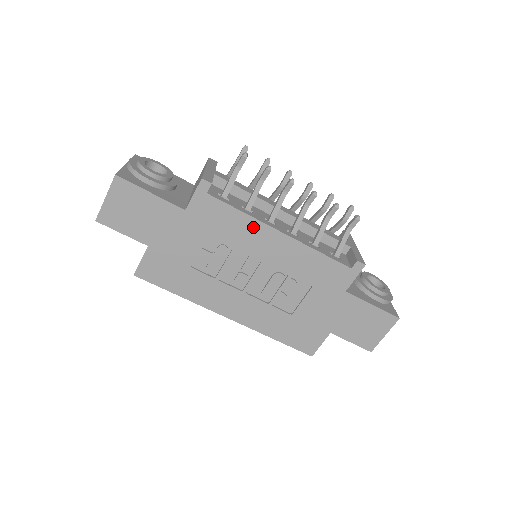
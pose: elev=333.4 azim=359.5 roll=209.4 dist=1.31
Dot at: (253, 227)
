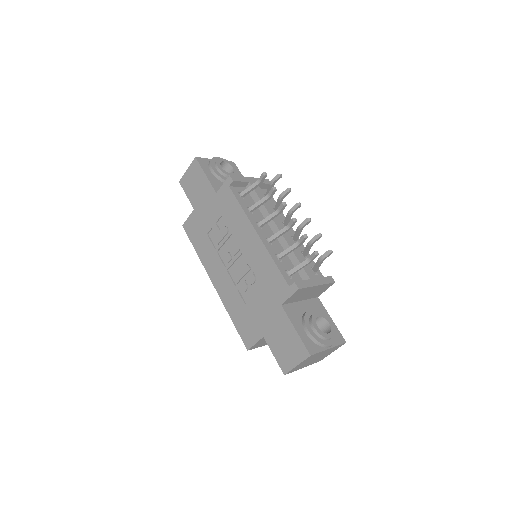
Dot at: (244, 222)
